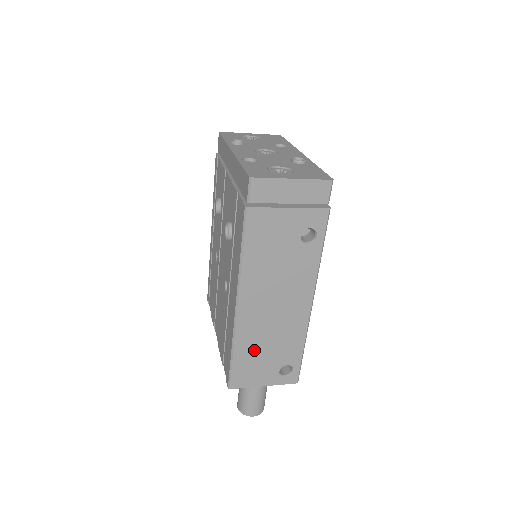
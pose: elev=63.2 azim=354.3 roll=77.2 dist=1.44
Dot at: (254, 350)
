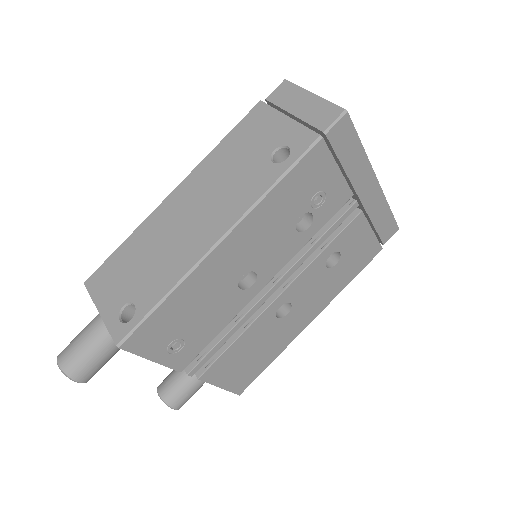
Dot at: (137, 253)
